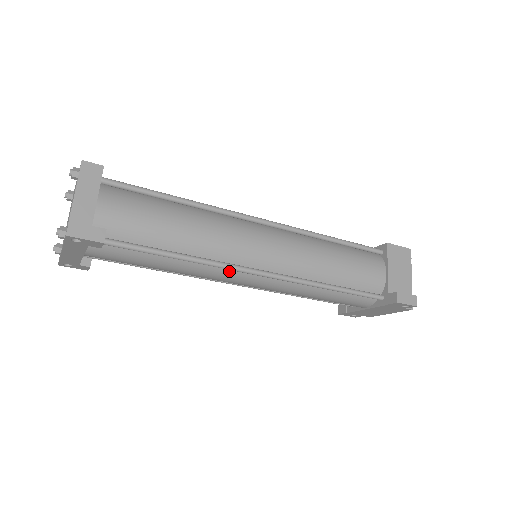
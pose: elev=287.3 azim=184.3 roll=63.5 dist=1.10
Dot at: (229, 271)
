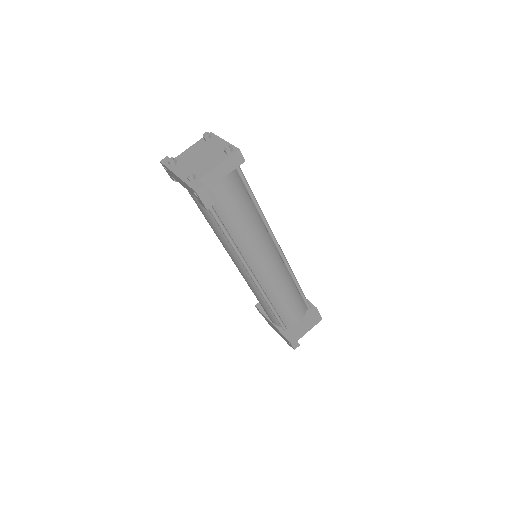
Dot at: (238, 258)
